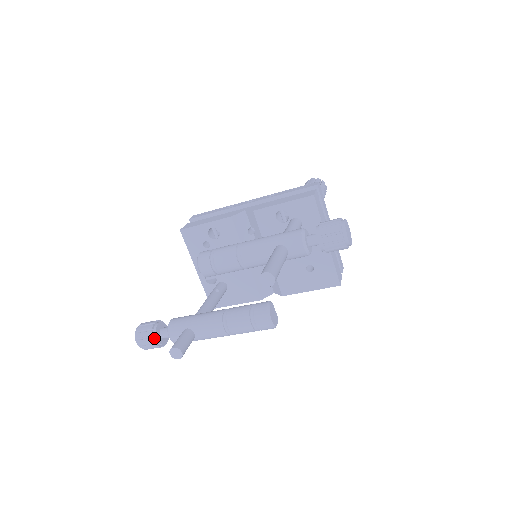
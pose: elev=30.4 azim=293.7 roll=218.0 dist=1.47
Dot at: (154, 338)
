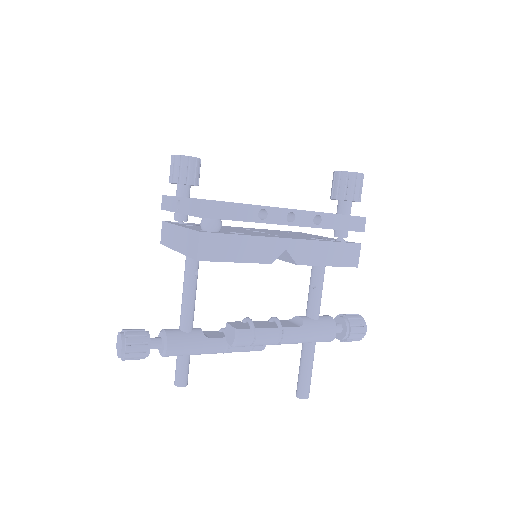
Dot at: occluded
